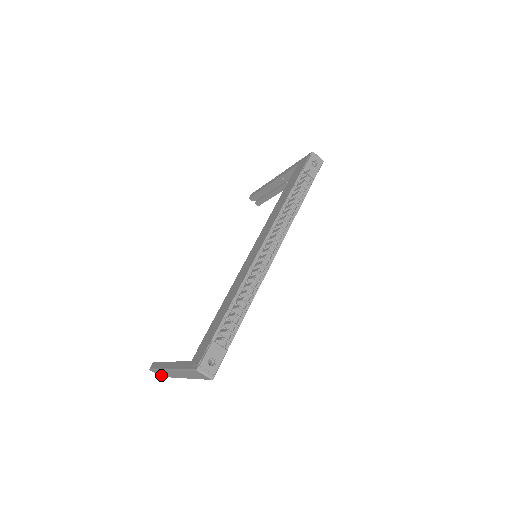
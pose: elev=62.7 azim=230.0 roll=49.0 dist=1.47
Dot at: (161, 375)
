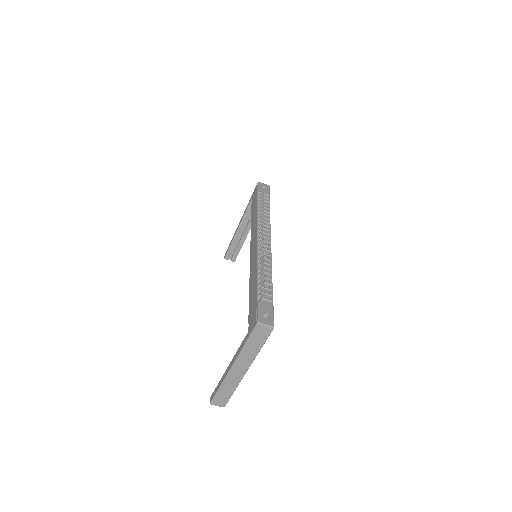
Dot at: (223, 401)
